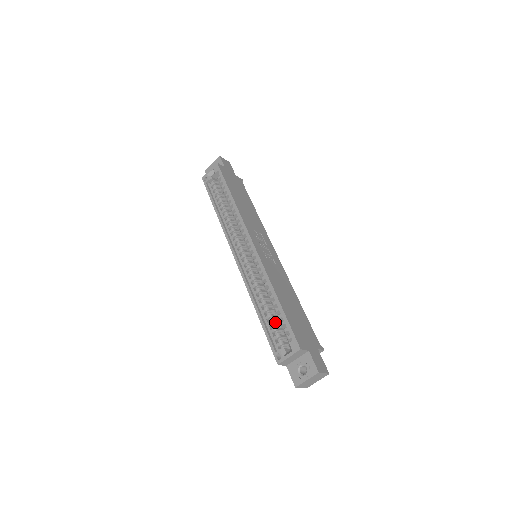
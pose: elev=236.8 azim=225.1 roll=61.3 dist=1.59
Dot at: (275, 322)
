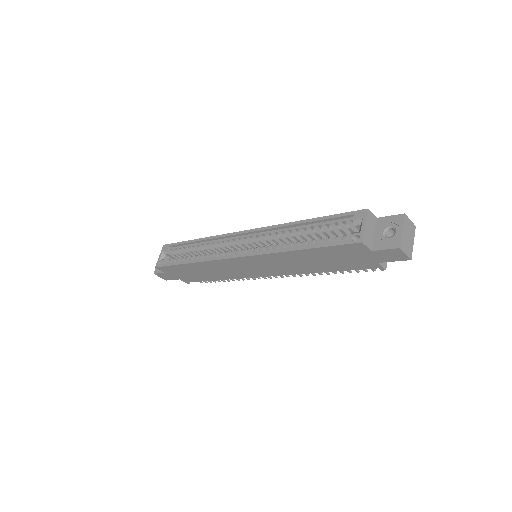
Dot at: (323, 239)
